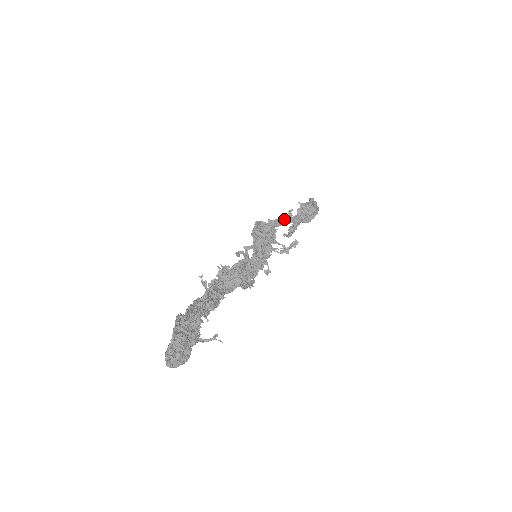
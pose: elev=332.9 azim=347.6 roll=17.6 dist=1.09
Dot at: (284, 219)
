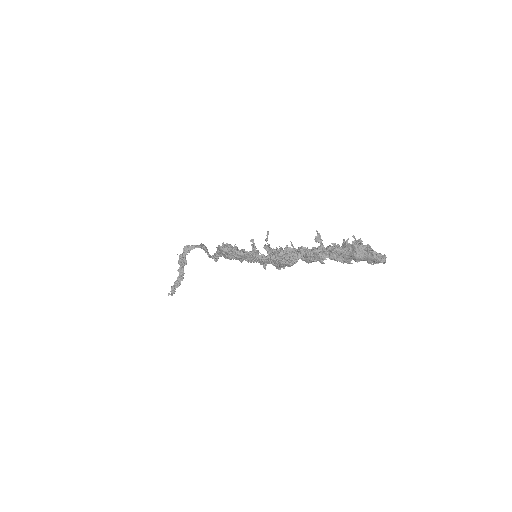
Dot at: occluded
